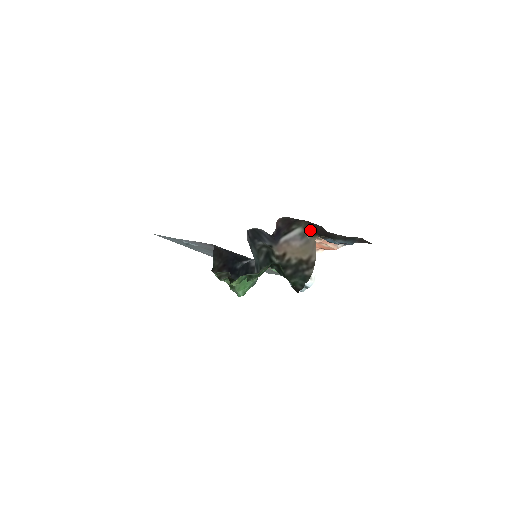
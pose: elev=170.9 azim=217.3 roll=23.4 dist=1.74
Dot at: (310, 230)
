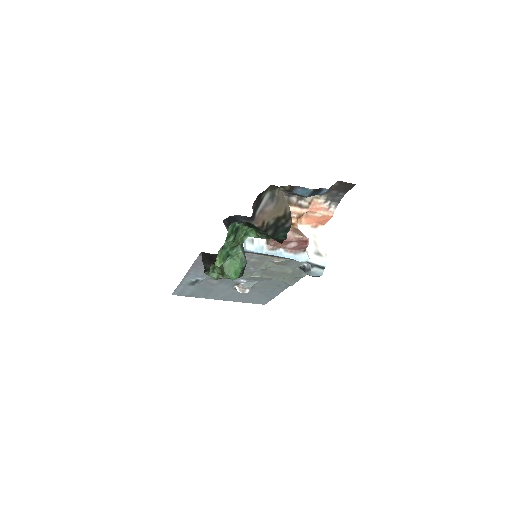
Dot at: (276, 188)
